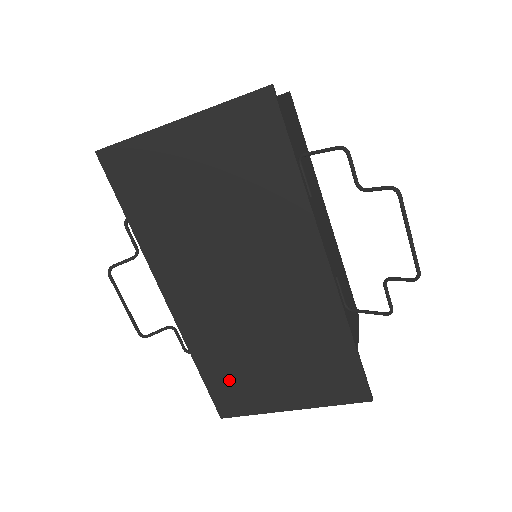
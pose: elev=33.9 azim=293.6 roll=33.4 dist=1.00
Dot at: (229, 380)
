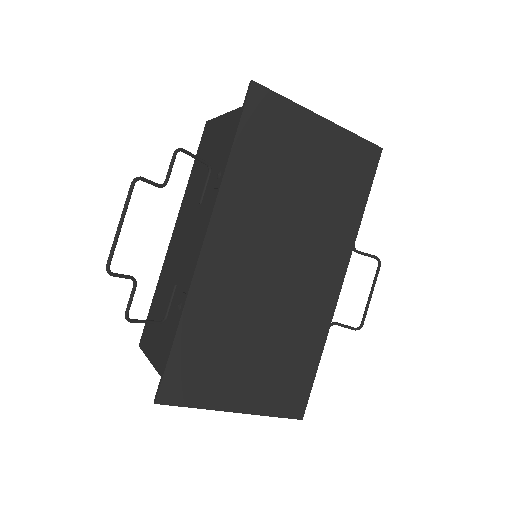
Dot at: (200, 357)
